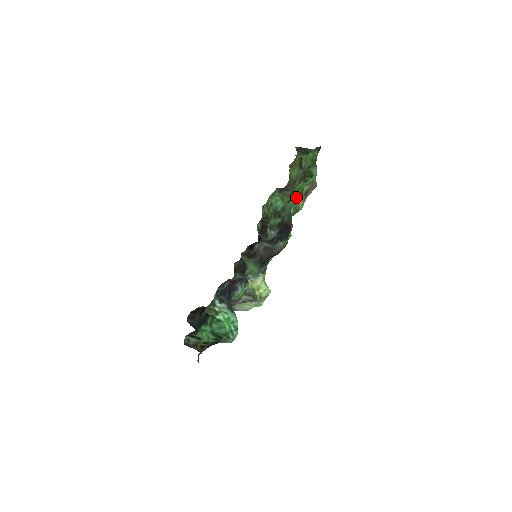
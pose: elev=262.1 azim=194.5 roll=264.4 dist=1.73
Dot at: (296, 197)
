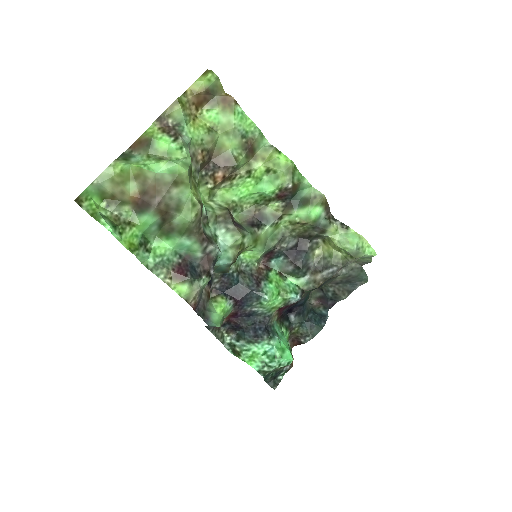
Dot at: (141, 248)
